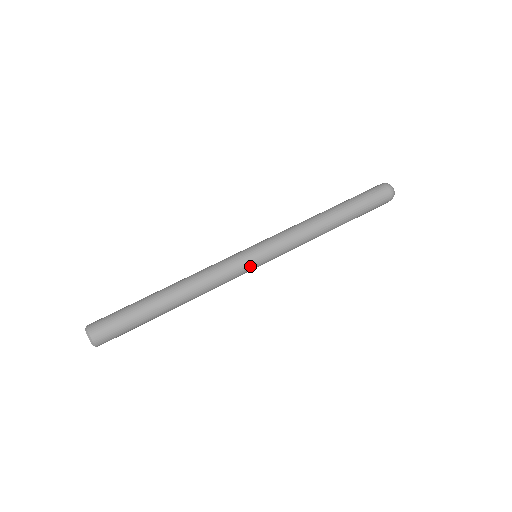
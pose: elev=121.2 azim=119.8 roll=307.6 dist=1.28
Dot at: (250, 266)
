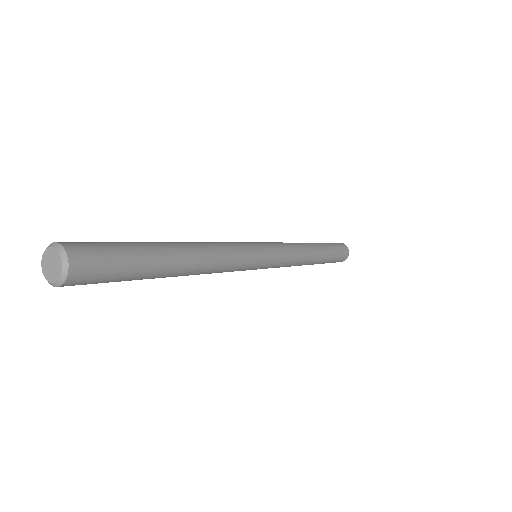
Dot at: (258, 261)
